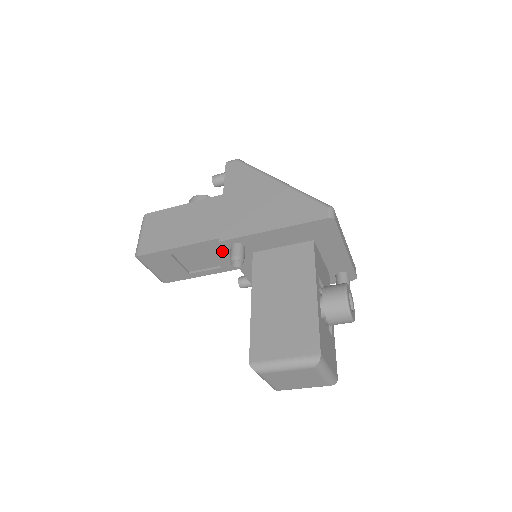
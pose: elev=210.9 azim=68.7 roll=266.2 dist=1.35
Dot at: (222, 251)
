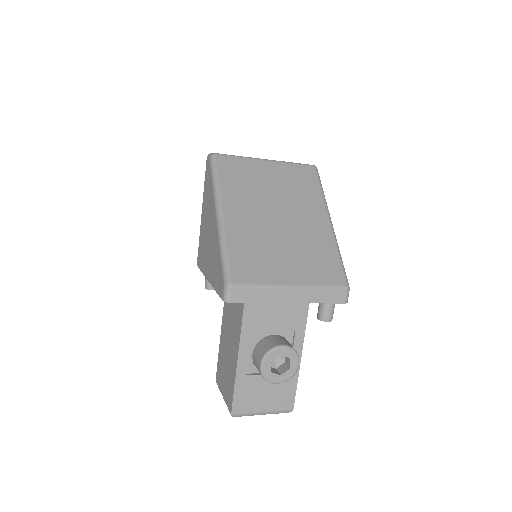
Dot at: occluded
